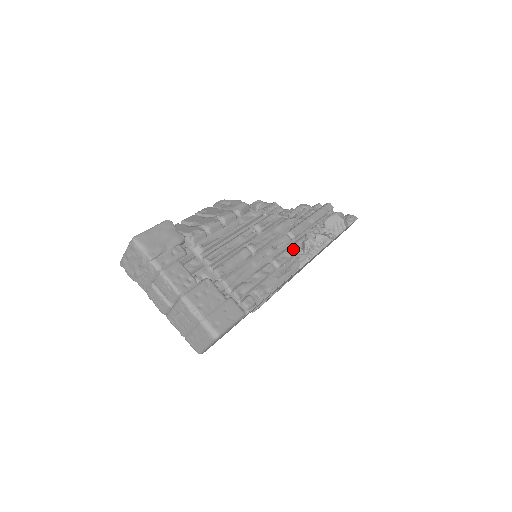
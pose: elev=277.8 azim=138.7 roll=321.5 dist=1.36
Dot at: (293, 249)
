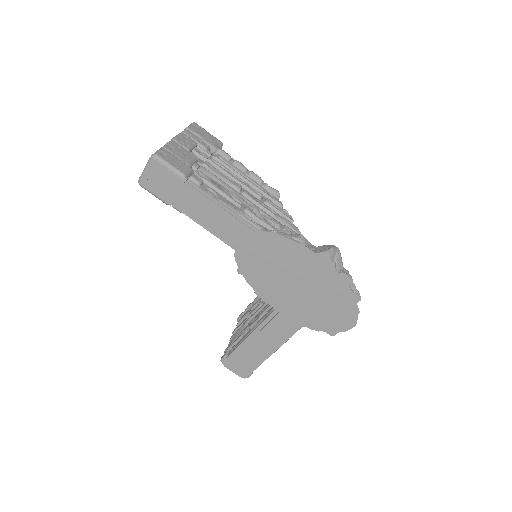
Dot at: (271, 225)
